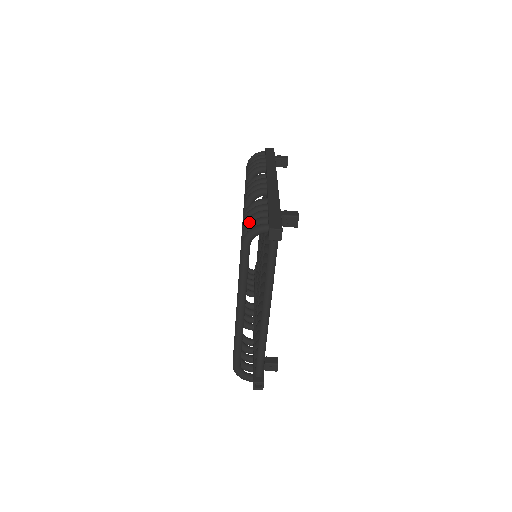
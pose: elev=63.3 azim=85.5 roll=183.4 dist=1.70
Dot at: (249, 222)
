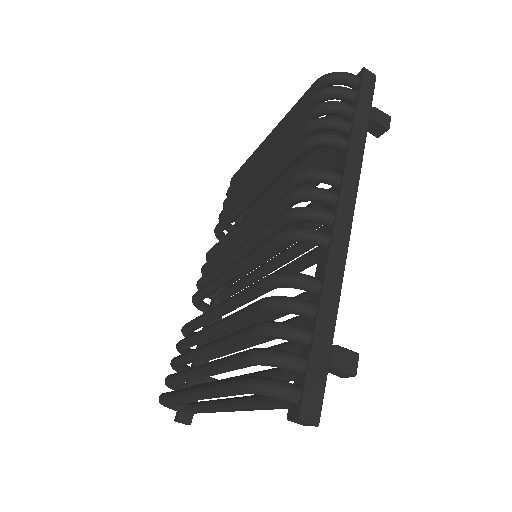
Dot at: (270, 335)
